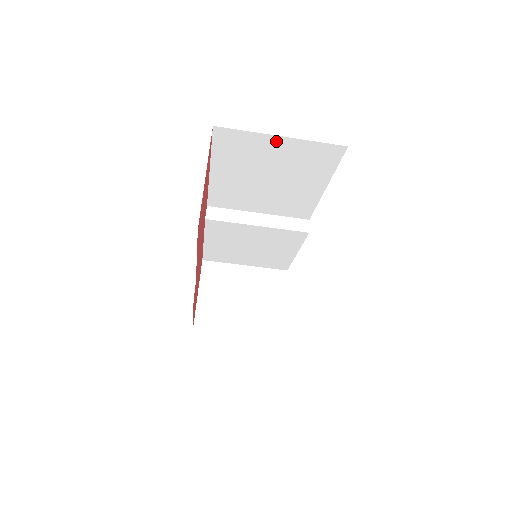
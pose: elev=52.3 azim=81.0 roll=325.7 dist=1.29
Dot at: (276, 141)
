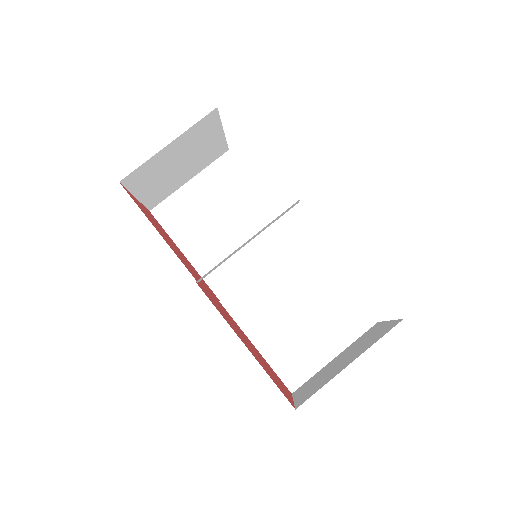
Dot at: (191, 187)
